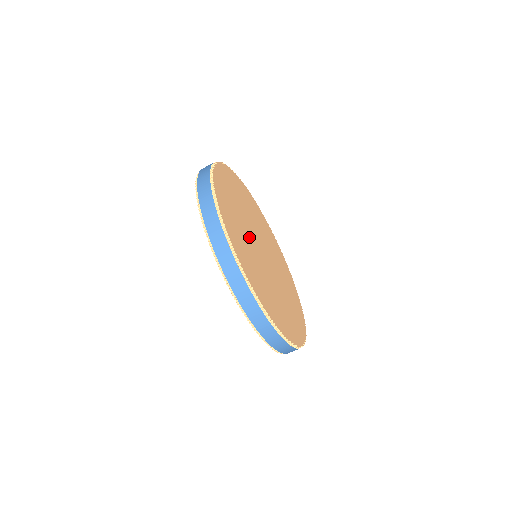
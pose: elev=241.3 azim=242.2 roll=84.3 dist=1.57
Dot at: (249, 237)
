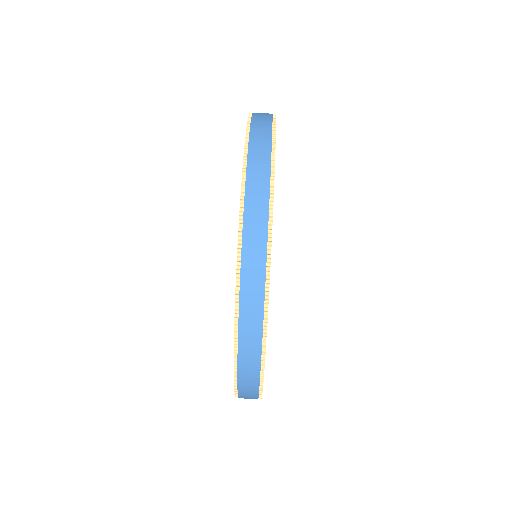
Dot at: occluded
